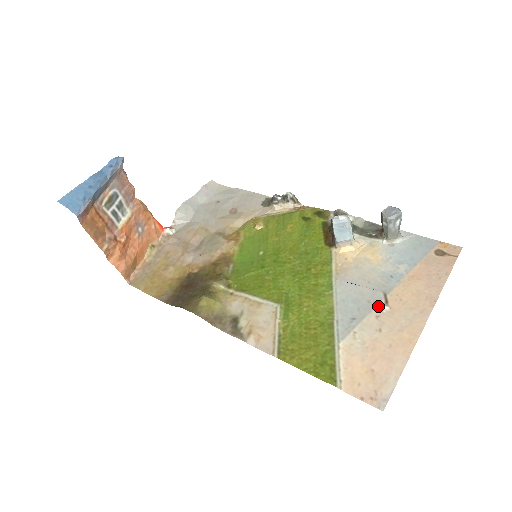
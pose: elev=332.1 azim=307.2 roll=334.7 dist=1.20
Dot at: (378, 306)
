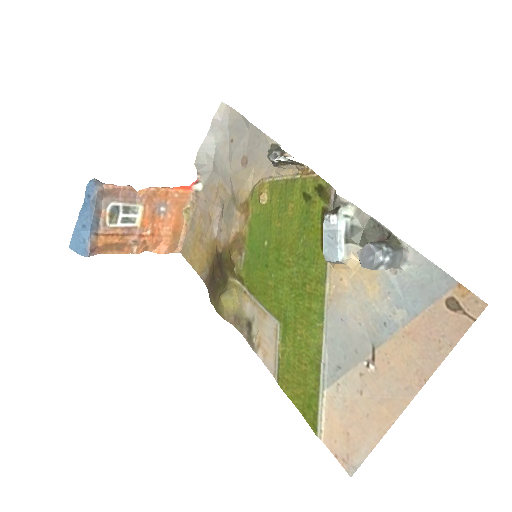
Dot at: (364, 361)
